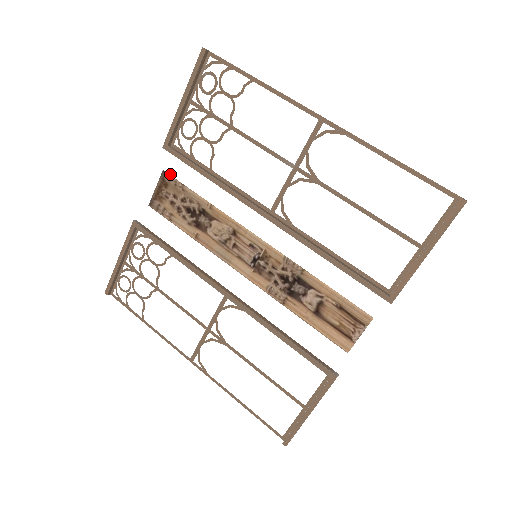
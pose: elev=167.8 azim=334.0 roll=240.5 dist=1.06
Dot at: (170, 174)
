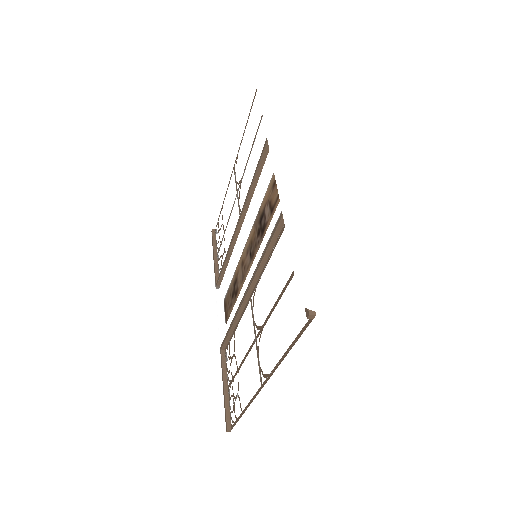
Dot at: (223, 295)
